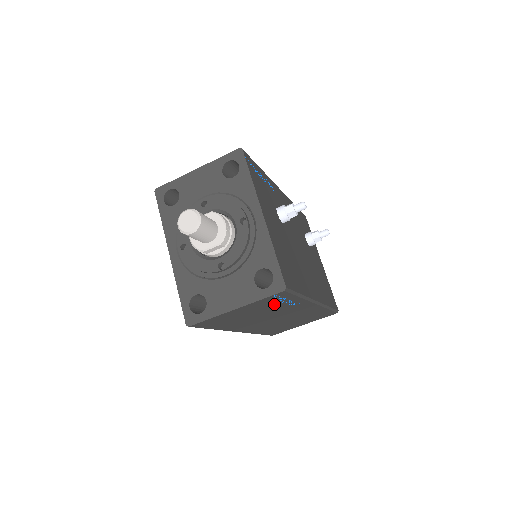
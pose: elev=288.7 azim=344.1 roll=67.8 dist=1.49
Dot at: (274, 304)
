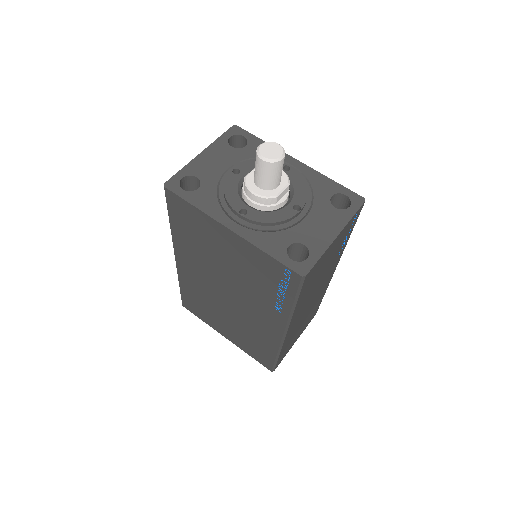
Dot at: (341, 243)
